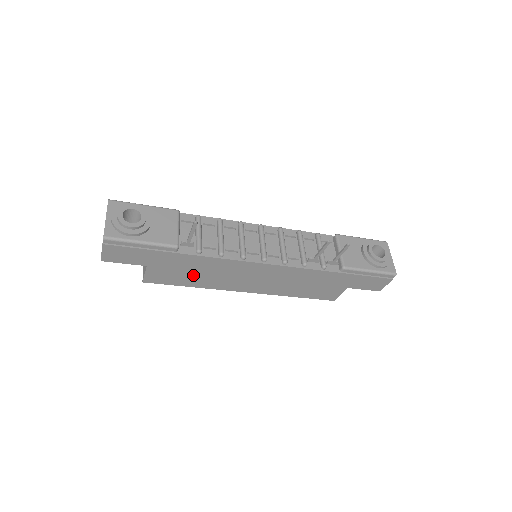
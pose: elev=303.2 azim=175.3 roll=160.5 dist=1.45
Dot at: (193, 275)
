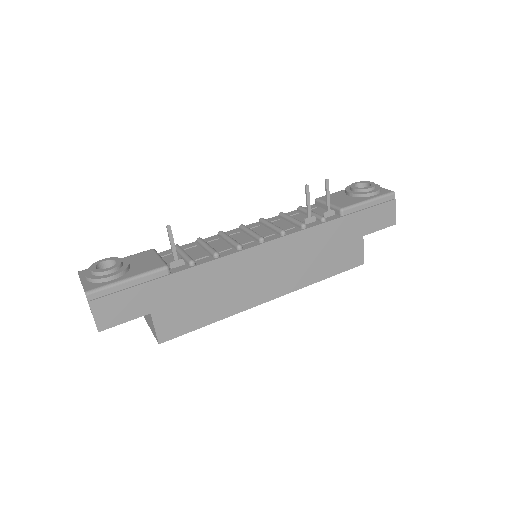
Dot at: (205, 302)
